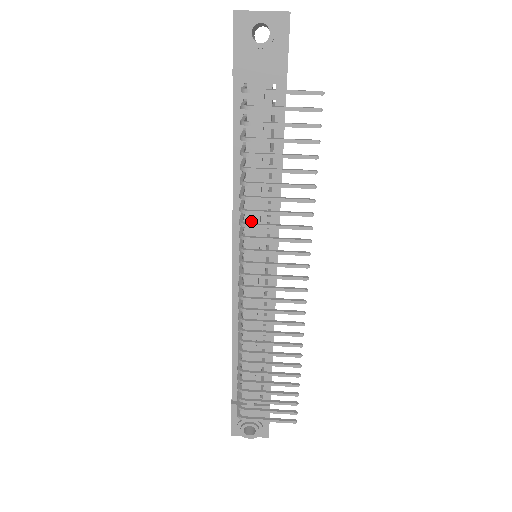
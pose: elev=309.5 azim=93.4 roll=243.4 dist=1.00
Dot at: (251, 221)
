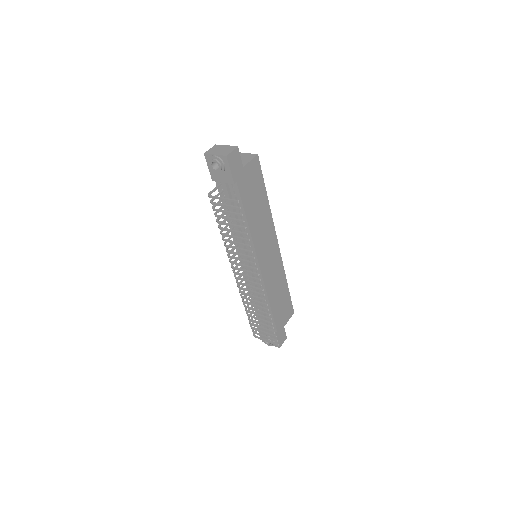
Dot at: occluded
